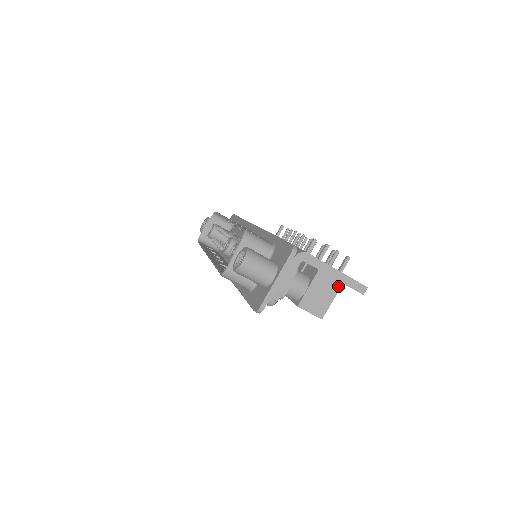
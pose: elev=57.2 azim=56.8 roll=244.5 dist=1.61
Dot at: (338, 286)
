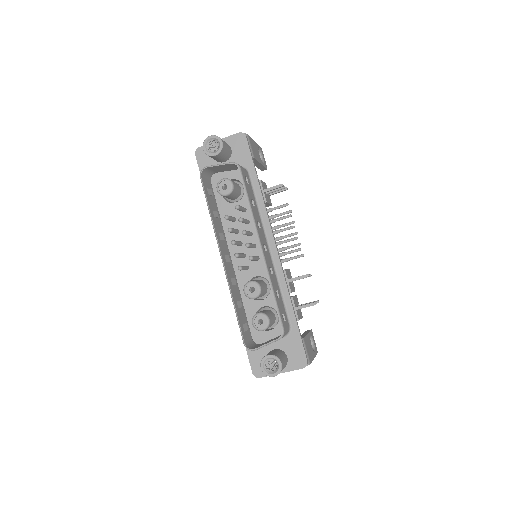
Dot at: occluded
